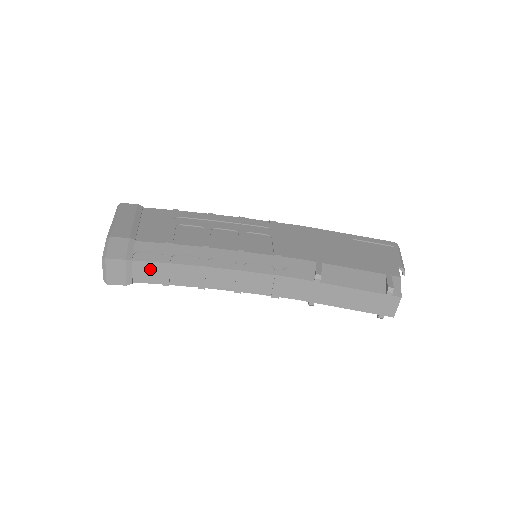
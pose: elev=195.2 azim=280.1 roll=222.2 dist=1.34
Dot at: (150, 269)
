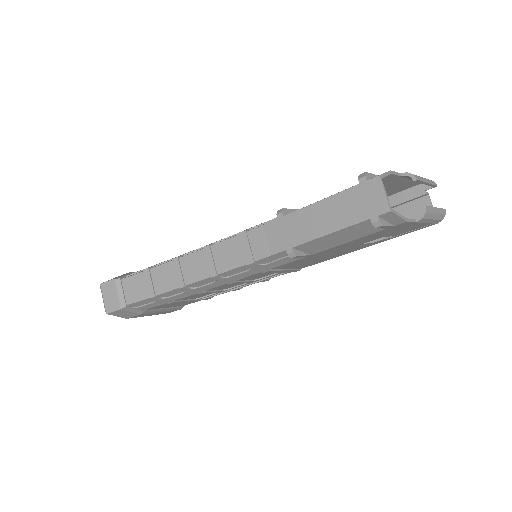
Dot at: (136, 283)
